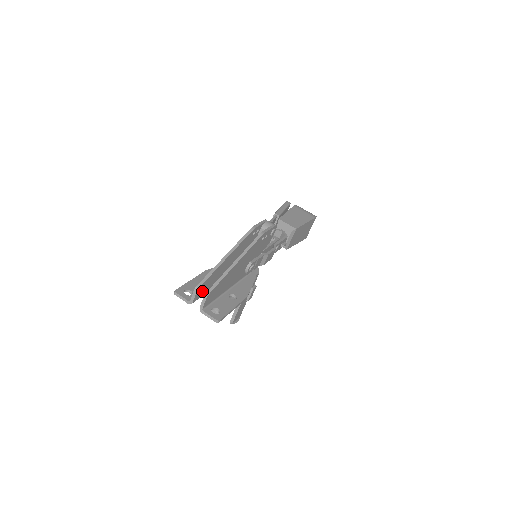
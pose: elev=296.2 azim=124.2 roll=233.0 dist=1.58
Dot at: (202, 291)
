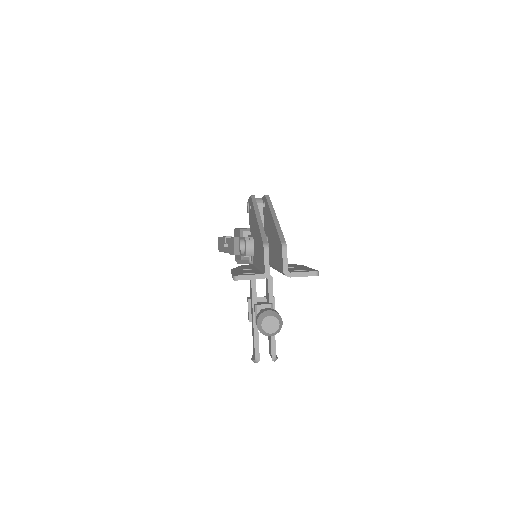
Dot at: occluded
